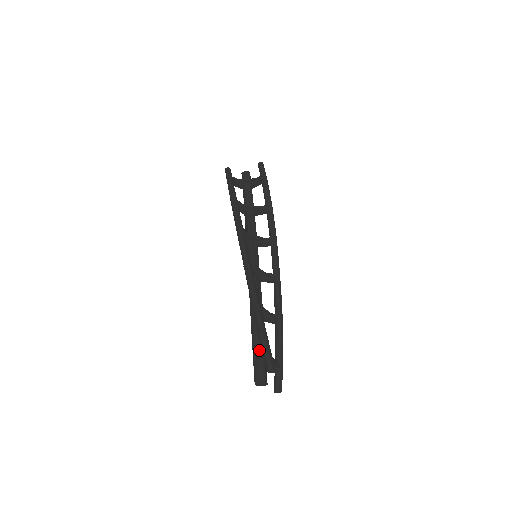
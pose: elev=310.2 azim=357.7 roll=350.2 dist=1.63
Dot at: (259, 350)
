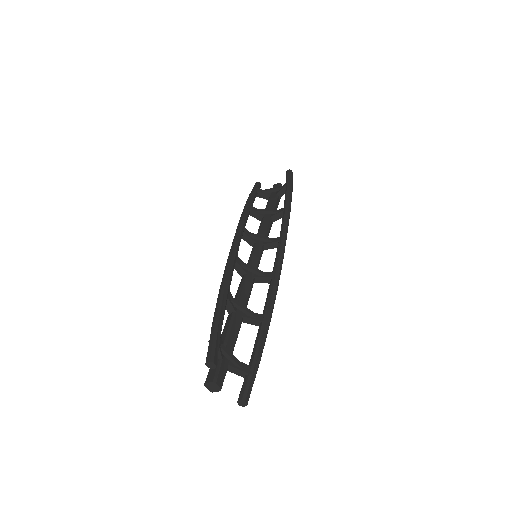
Dot at: occluded
